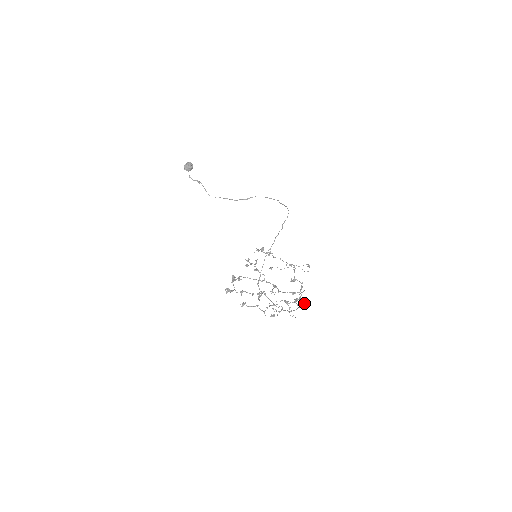
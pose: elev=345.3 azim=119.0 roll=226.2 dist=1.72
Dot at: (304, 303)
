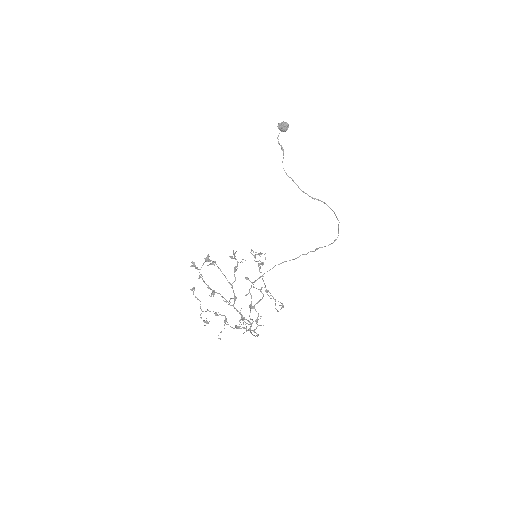
Dot at: occluded
